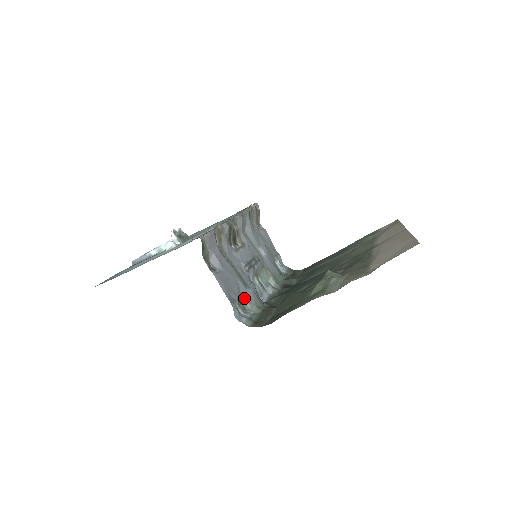
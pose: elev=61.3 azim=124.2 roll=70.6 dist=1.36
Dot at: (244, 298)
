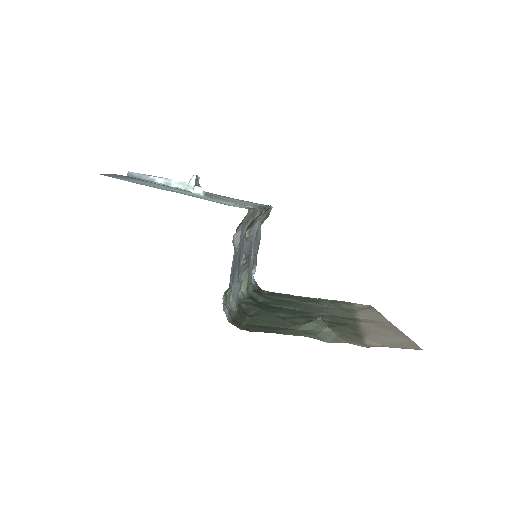
Dot at: (232, 289)
